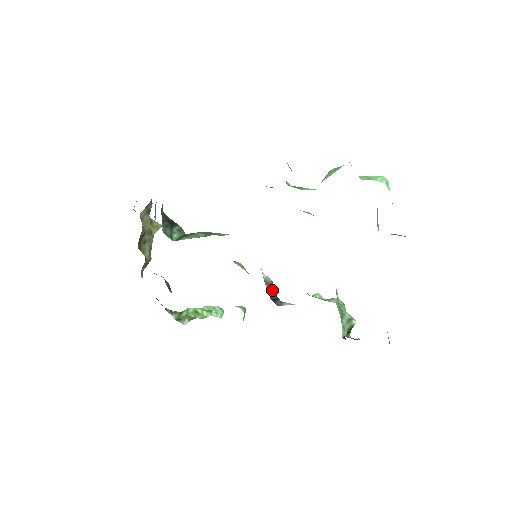
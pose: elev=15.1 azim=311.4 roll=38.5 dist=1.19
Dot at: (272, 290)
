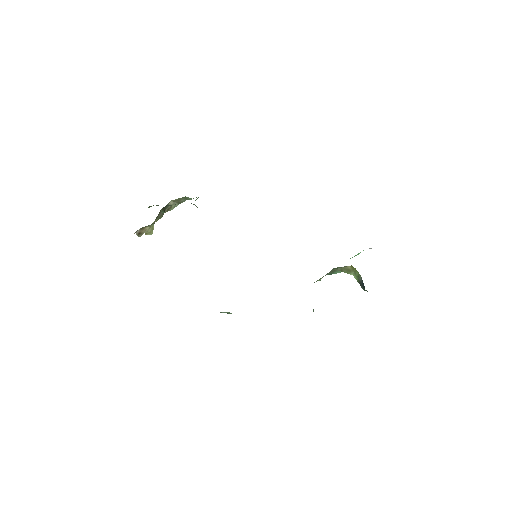
Dot at: occluded
